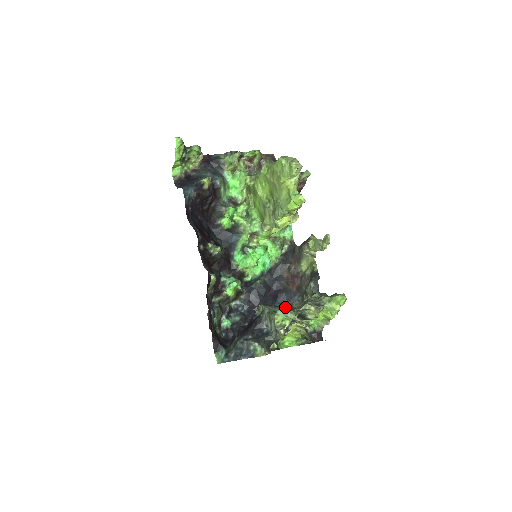
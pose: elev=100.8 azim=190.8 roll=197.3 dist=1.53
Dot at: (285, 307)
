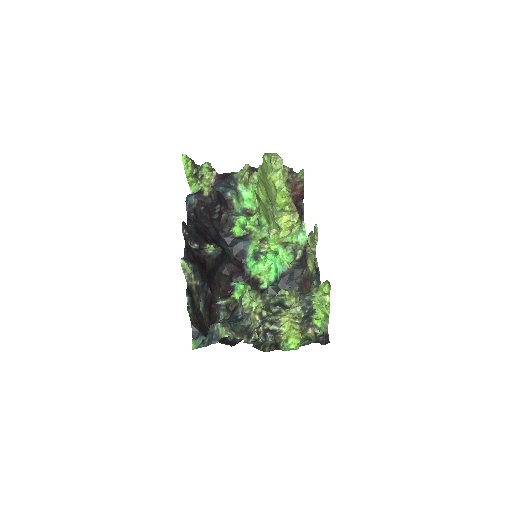
Dot at: occluded
